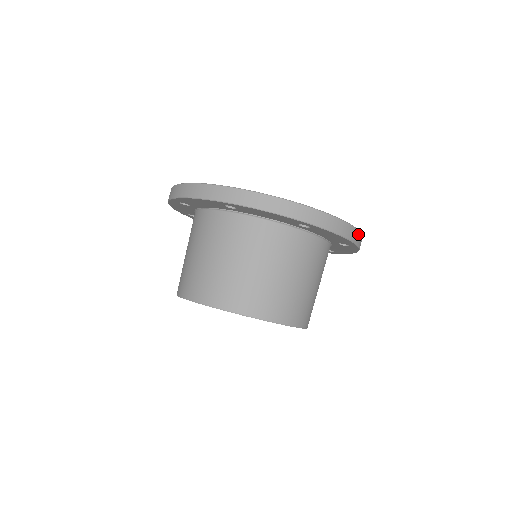
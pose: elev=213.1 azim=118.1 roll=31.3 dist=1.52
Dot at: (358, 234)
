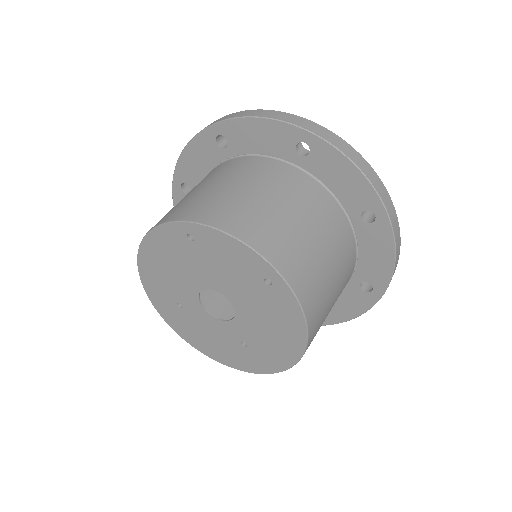
Dot at: occluded
